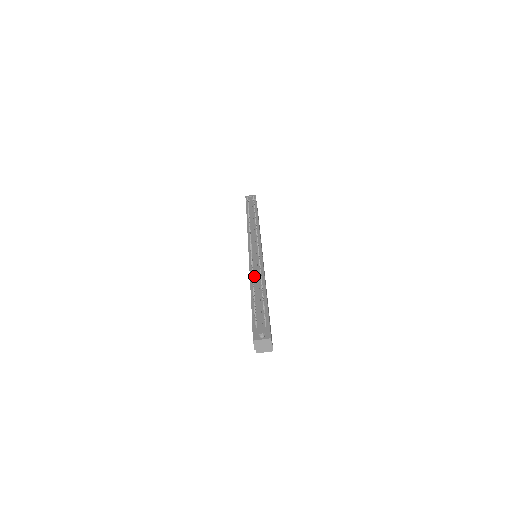
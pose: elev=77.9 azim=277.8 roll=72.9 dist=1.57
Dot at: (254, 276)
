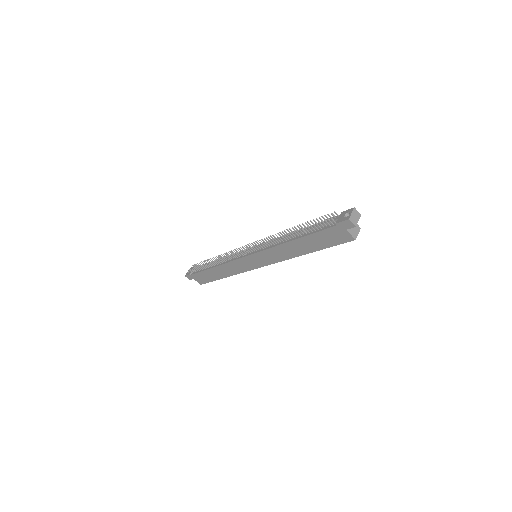
Dot at: (280, 242)
